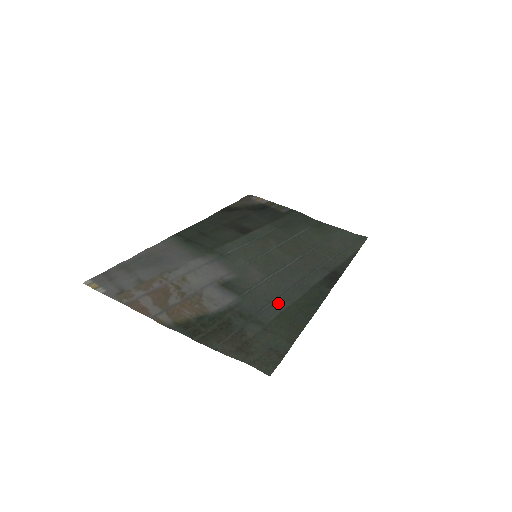
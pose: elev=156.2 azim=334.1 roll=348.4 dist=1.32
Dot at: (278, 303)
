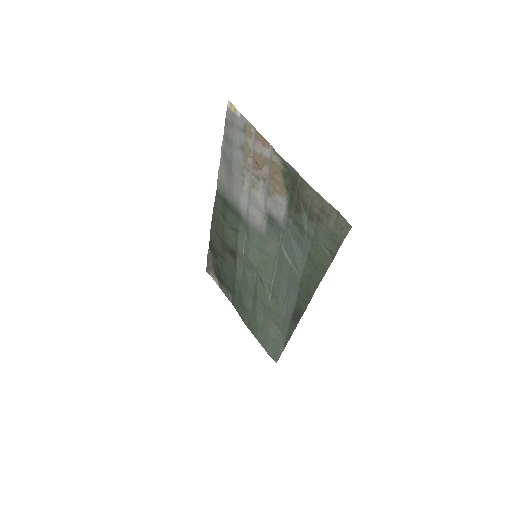
Dot at: (299, 259)
